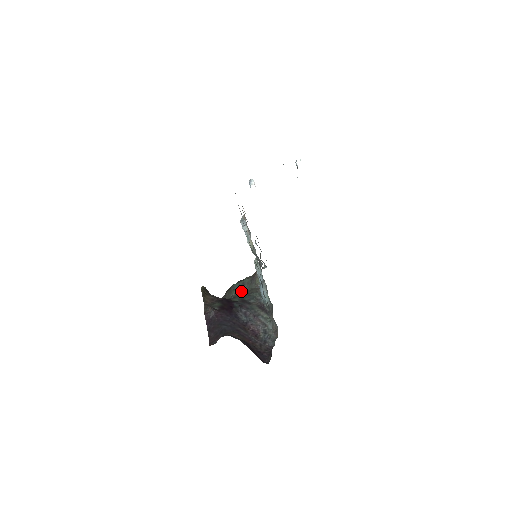
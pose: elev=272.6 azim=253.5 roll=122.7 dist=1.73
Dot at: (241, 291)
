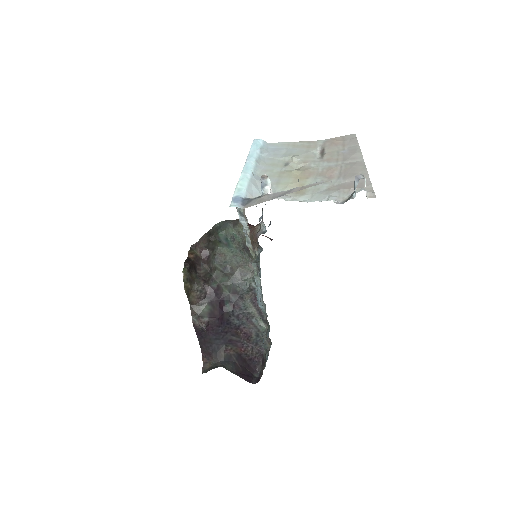
Dot at: (230, 251)
